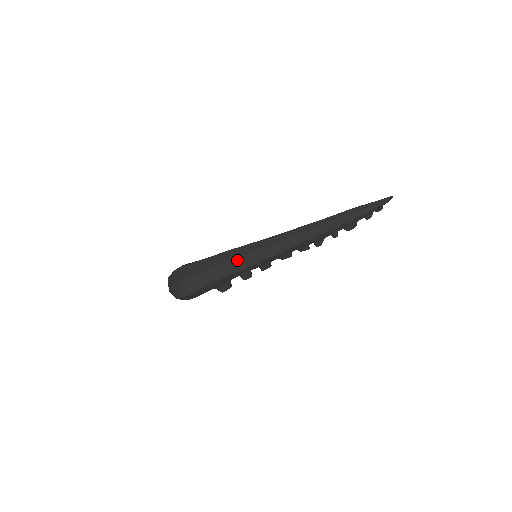
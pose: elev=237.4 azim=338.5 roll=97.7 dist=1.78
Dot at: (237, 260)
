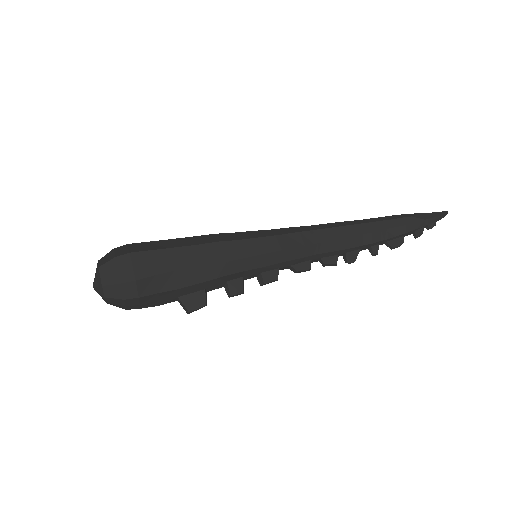
Dot at: (229, 243)
